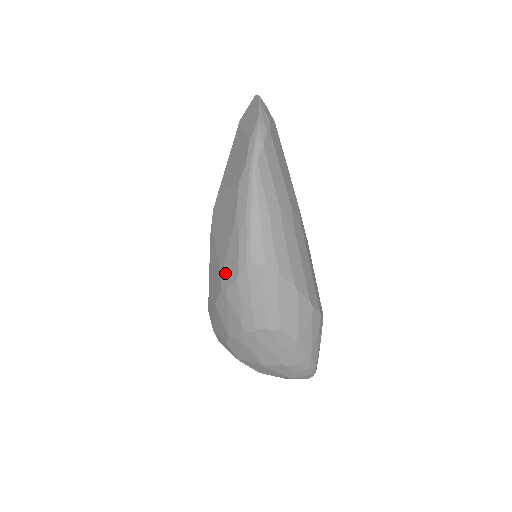
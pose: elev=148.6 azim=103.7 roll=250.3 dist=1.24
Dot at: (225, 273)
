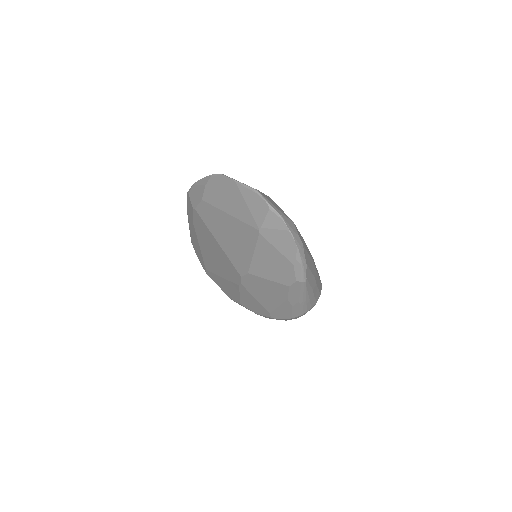
Dot at: (275, 314)
